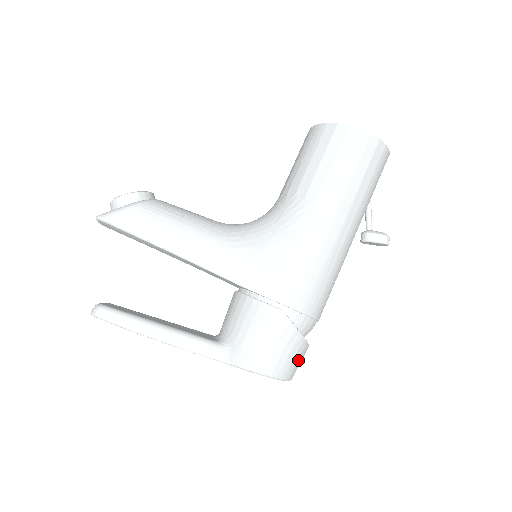
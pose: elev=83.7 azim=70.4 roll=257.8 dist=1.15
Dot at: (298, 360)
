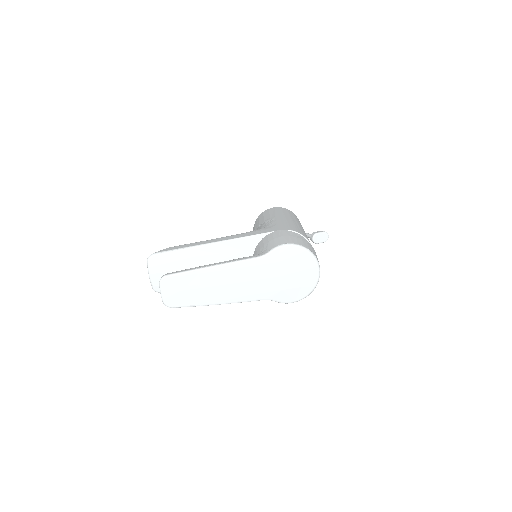
Dot at: (312, 249)
